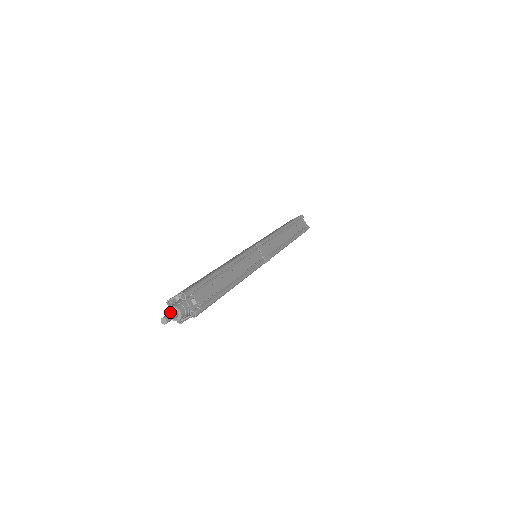
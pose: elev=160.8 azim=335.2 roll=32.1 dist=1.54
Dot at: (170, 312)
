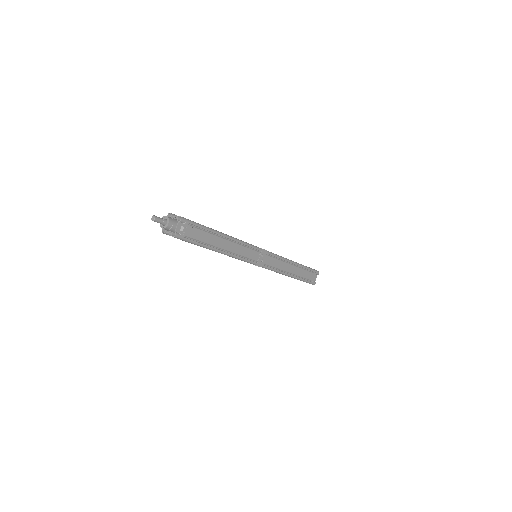
Dot at: occluded
